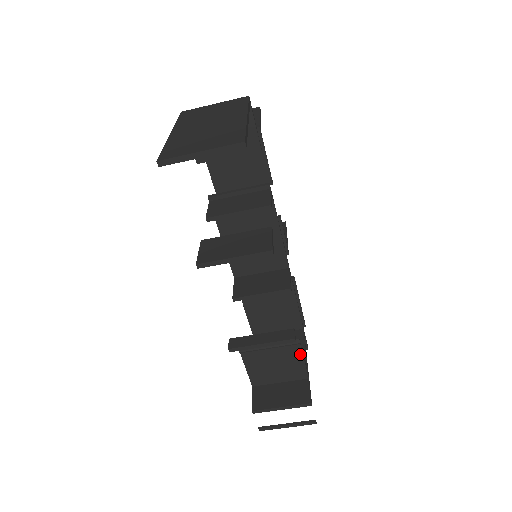
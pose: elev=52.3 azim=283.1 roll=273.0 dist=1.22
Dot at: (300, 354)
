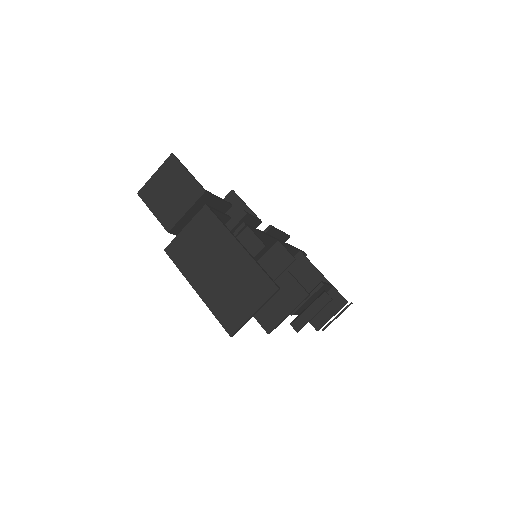
Dot at: (325, 286)
